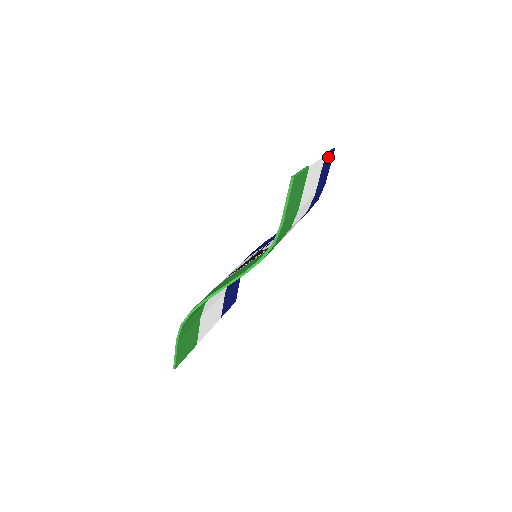
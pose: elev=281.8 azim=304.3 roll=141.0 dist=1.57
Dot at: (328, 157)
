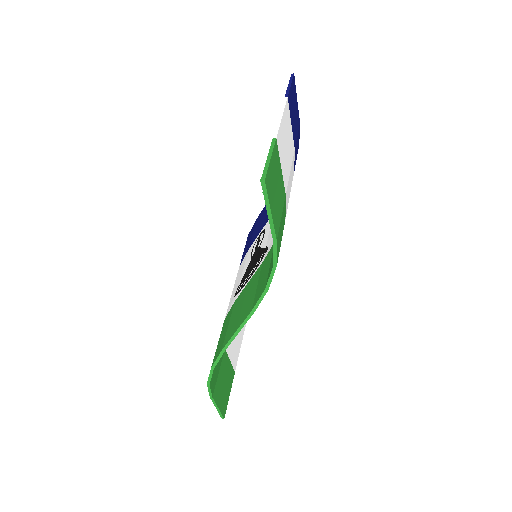
Dot at: (291, 93)
